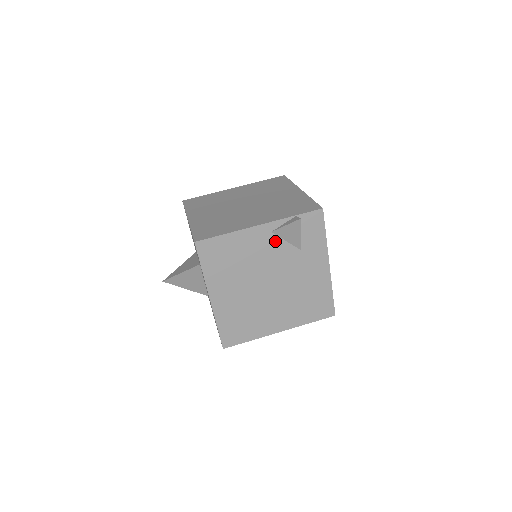
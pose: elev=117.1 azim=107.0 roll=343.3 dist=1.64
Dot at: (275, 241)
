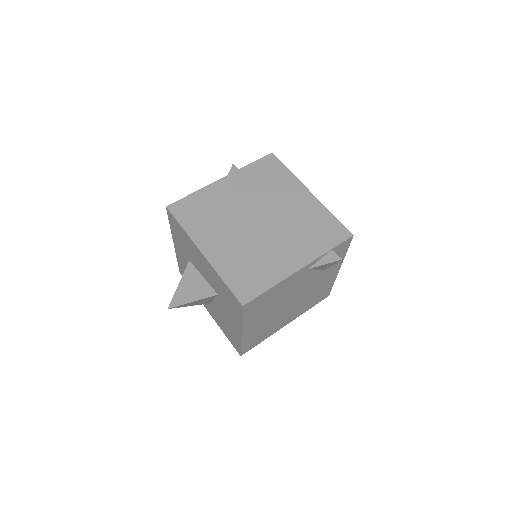
Dot at: (308, 273)
